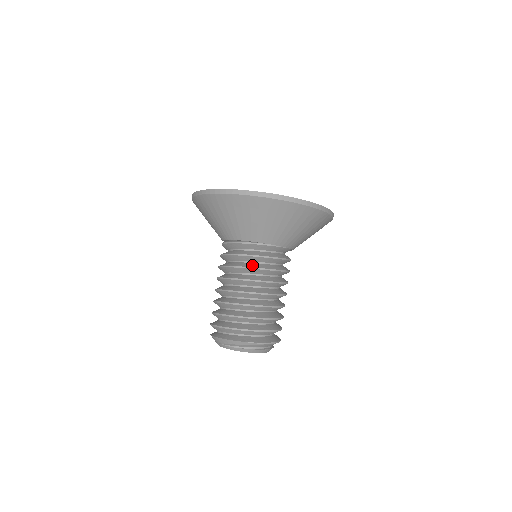
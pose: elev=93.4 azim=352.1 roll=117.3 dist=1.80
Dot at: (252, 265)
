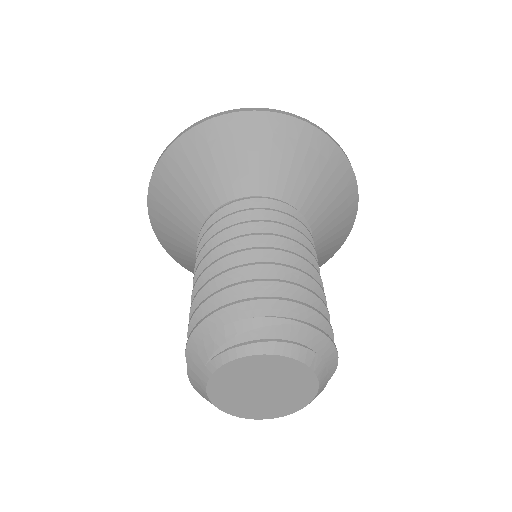
Dot at: (250, 223)
